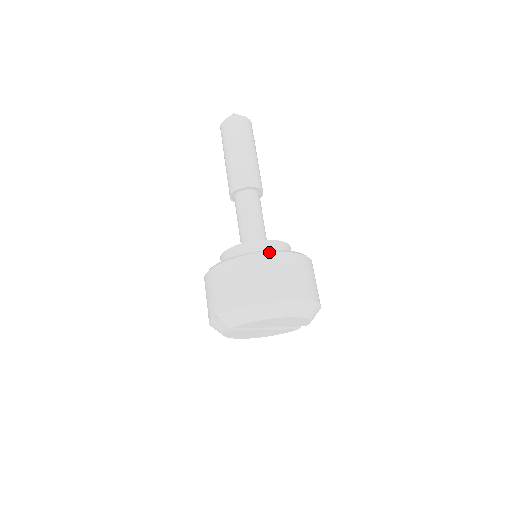
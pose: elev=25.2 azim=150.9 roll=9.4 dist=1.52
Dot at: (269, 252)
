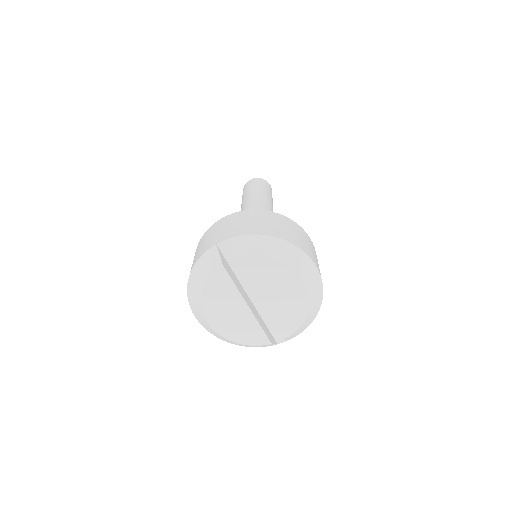
Dot at: (300, 226)
